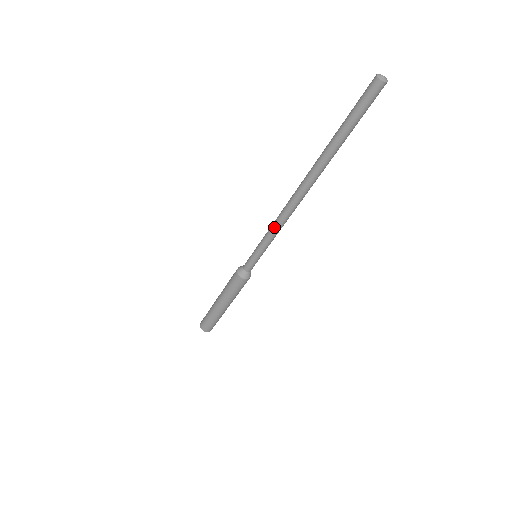
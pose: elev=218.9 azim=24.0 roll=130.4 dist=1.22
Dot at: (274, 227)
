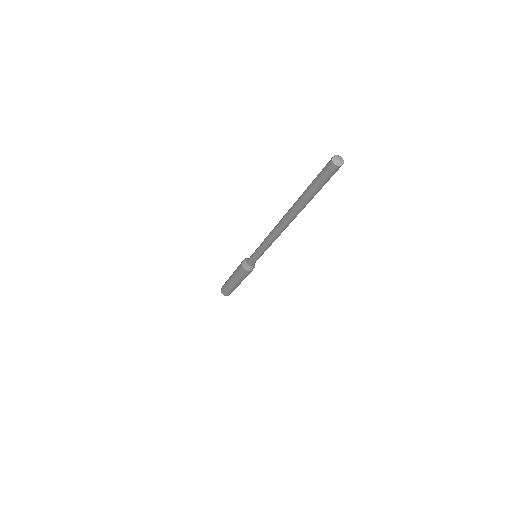
Dot at: (265, 241)
